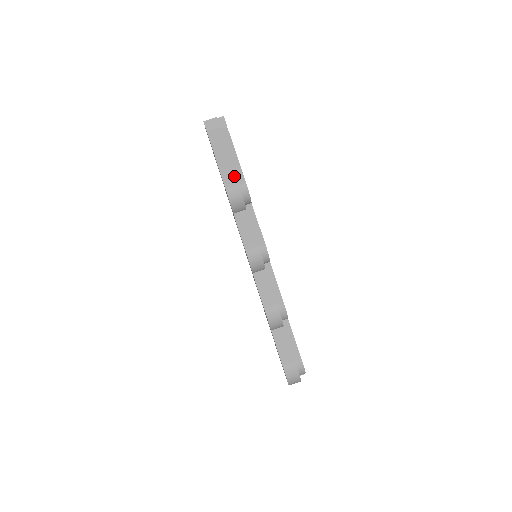
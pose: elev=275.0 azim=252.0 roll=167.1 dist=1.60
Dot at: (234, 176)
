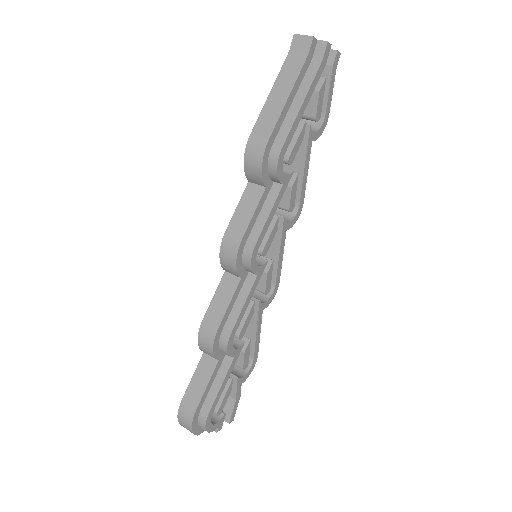
Dot at: (270, 130)
